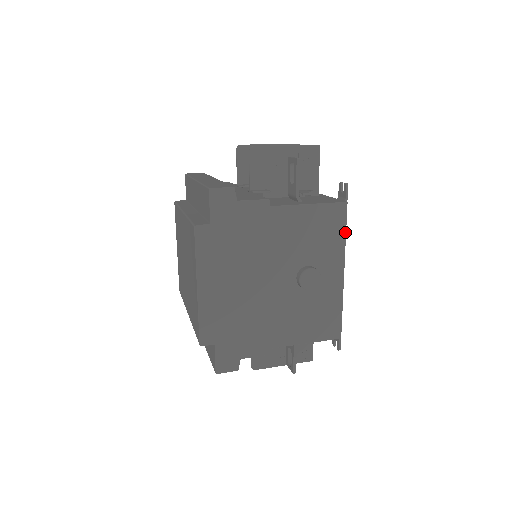
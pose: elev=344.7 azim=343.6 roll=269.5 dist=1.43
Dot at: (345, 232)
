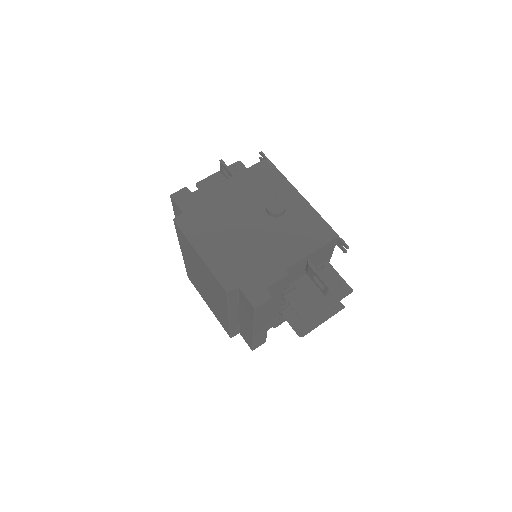
Dot at: (280, 173)
